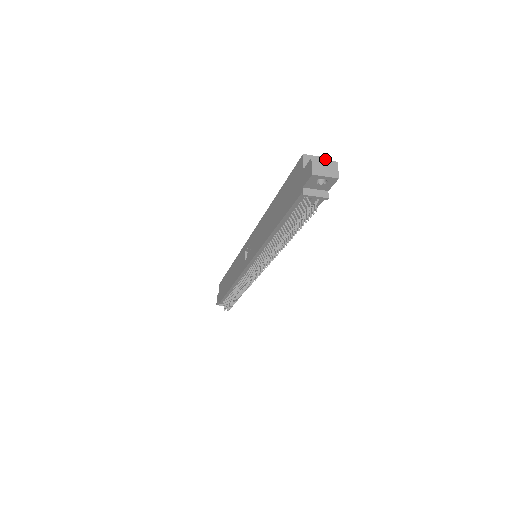
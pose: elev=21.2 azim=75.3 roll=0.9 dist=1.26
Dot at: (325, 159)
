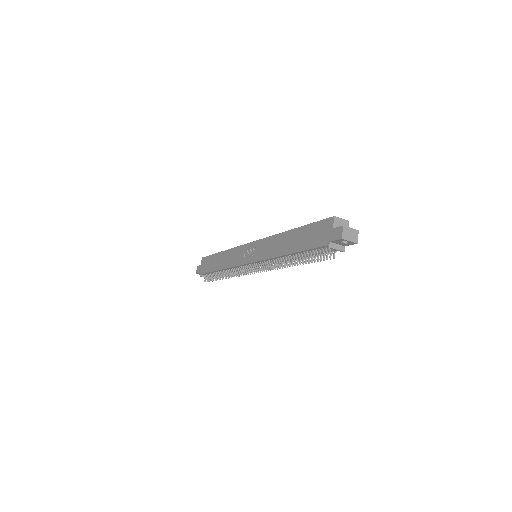
Dot at: (347, 222)
